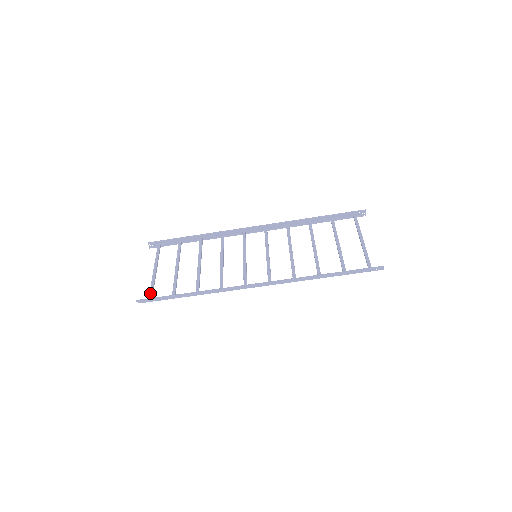
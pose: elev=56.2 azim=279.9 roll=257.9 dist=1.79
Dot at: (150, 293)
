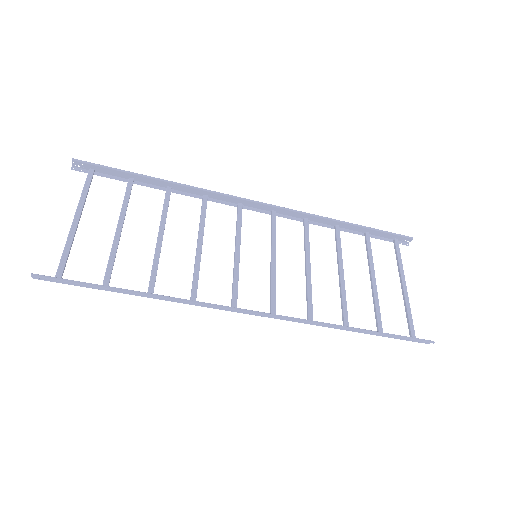
Dot at: (60, 265)
